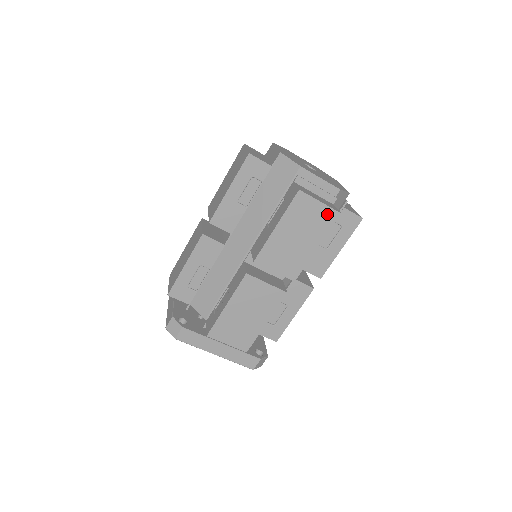
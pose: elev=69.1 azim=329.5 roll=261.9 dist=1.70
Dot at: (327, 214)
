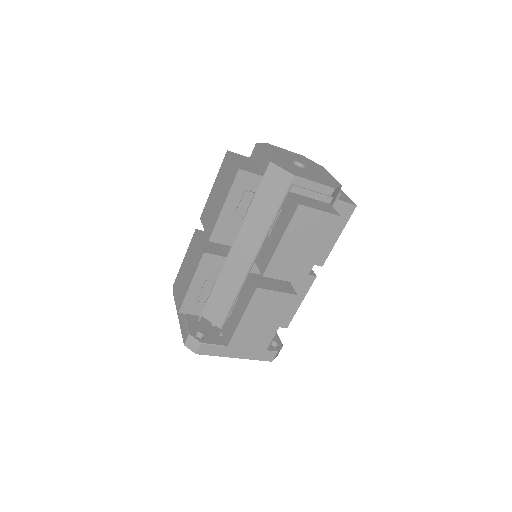
Dot at: (328, 220)
